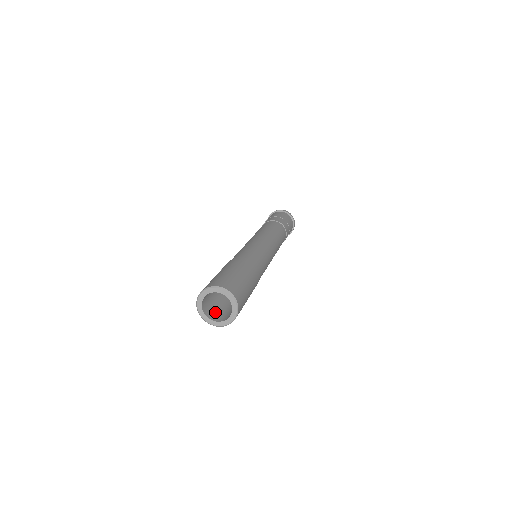
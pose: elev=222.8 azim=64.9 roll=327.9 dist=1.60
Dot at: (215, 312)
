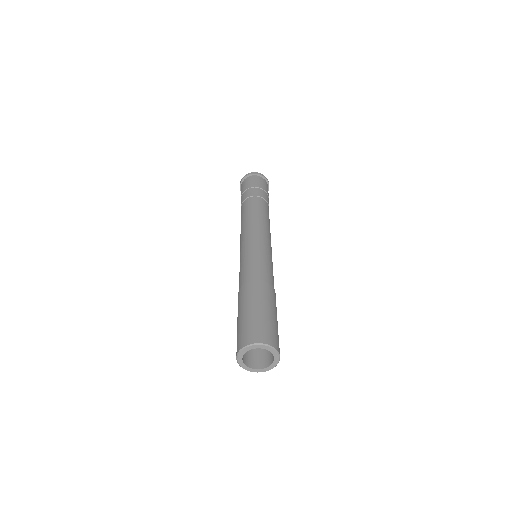
Dot at: (247, 353)
